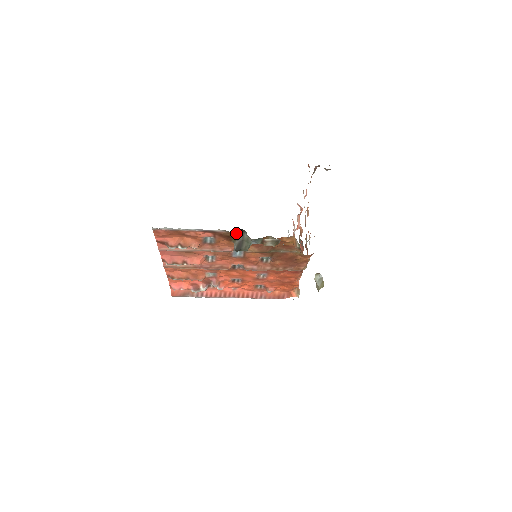
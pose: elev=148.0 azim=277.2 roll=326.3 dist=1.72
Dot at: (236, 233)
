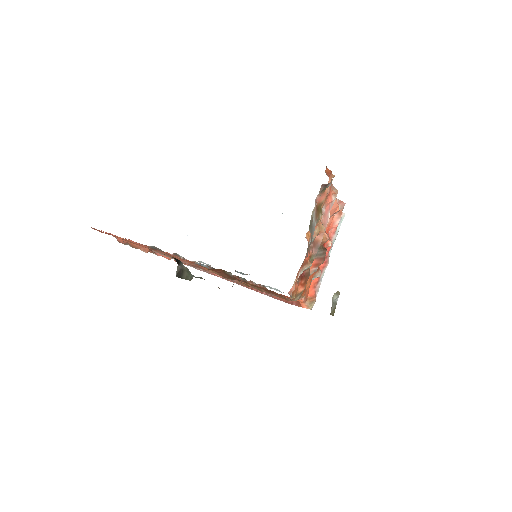
Dot at: (175, 259)
